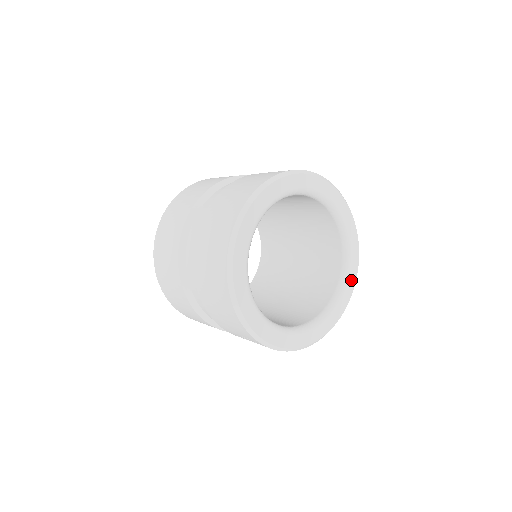
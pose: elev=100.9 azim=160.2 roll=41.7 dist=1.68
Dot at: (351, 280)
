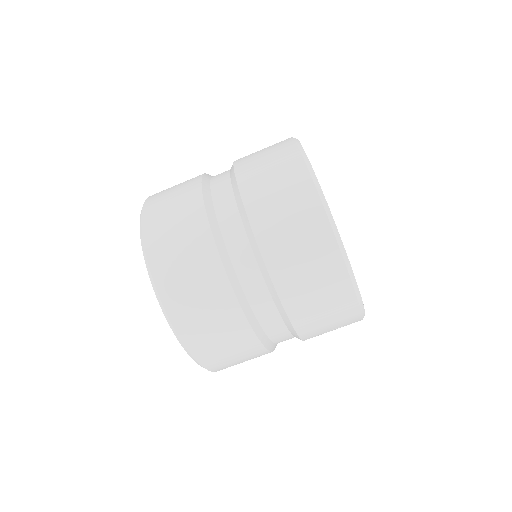
Dot at: occluded
